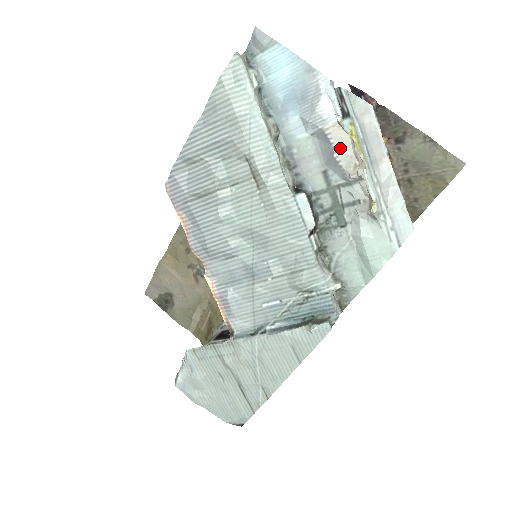
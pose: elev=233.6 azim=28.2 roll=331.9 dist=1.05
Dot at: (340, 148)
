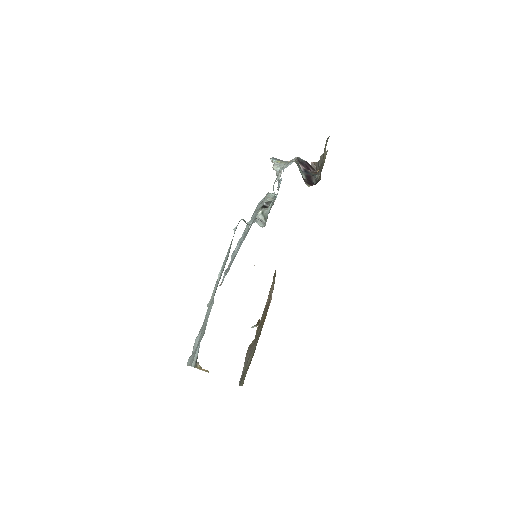
Dot at: occluded
